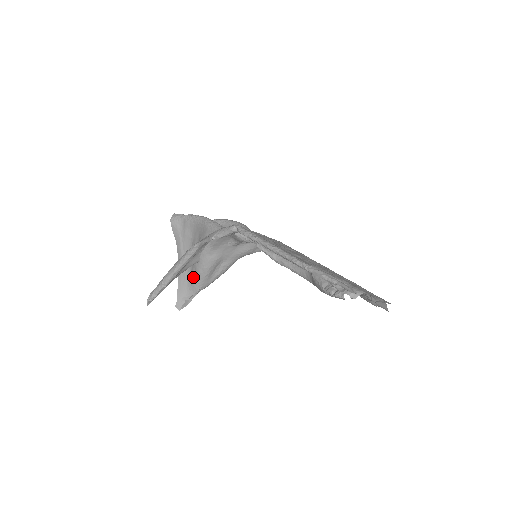
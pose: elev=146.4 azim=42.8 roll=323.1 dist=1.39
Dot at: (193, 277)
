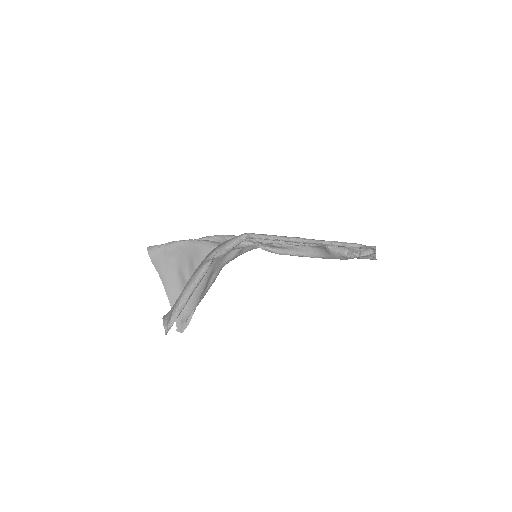
Dot at: occluded
